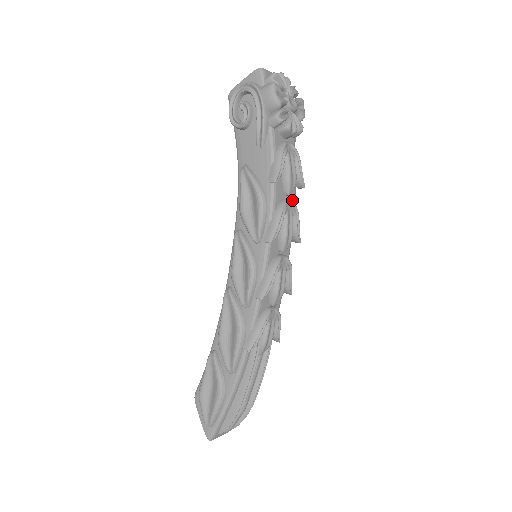
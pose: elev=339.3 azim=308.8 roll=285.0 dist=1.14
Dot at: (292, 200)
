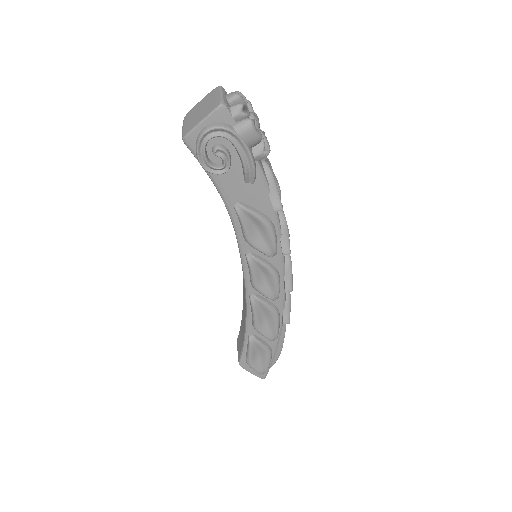
Dot at: occluded
